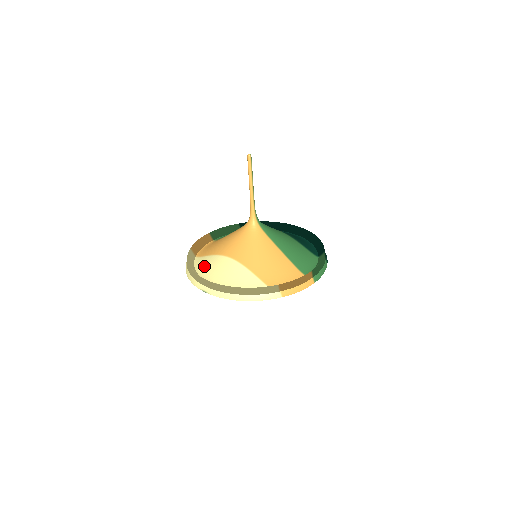
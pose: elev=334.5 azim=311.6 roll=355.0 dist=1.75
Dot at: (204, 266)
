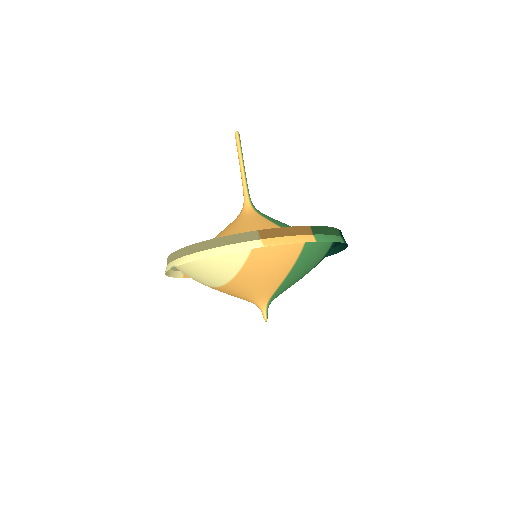
Dot at: occluded
